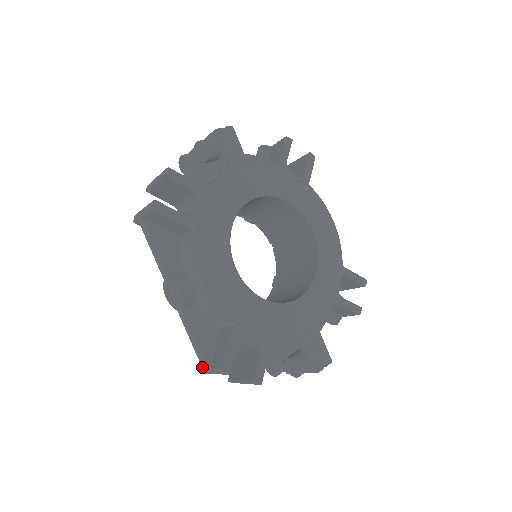
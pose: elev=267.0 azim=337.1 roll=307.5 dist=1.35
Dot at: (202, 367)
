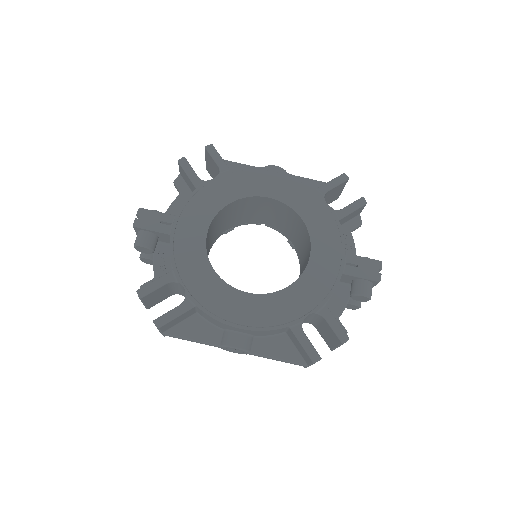
Dot at: occluded
